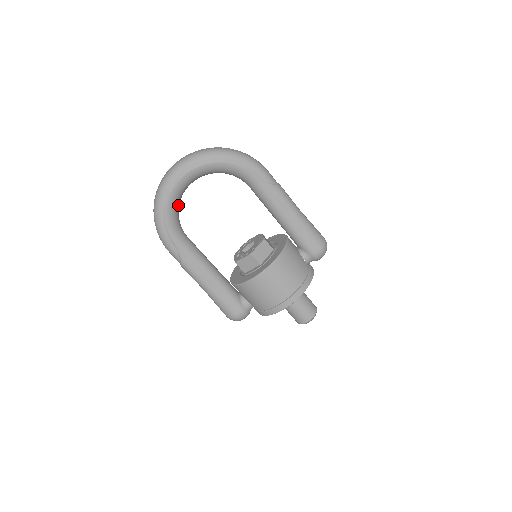
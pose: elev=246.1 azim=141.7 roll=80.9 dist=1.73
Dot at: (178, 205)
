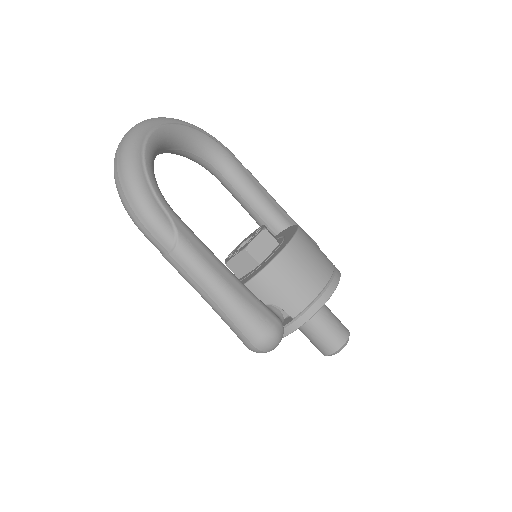
Dot at: occluded
